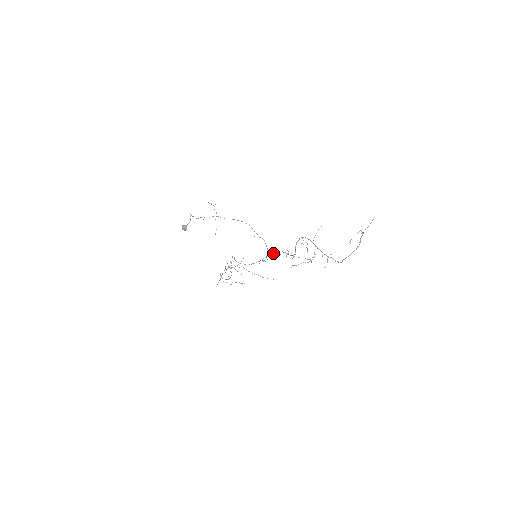
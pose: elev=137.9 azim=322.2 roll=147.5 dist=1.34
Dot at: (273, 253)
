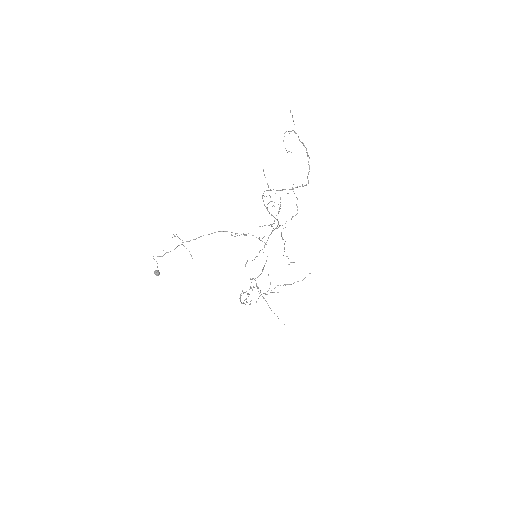
Dot at: (262, 238)
